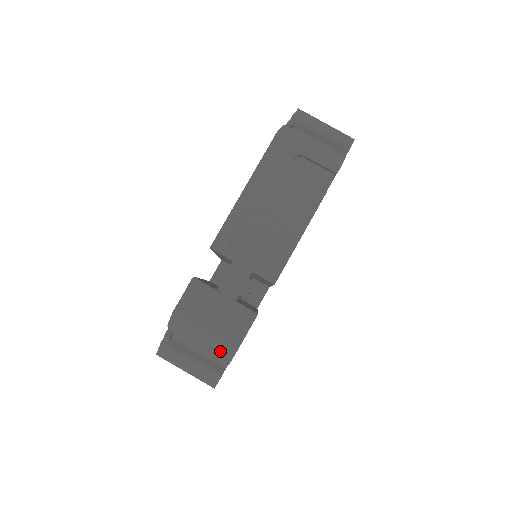
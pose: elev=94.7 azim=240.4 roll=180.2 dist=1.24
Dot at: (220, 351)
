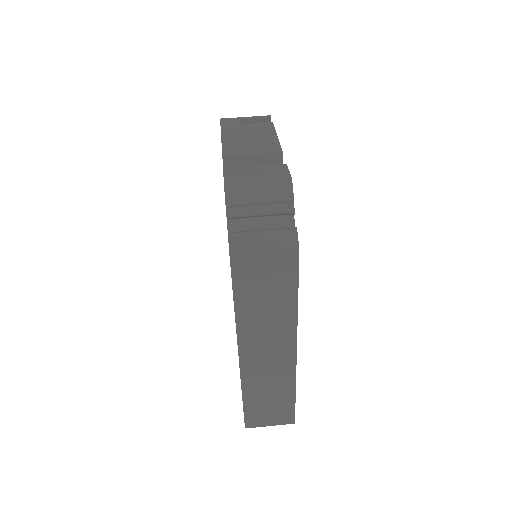
Dot at: (280, 194)
